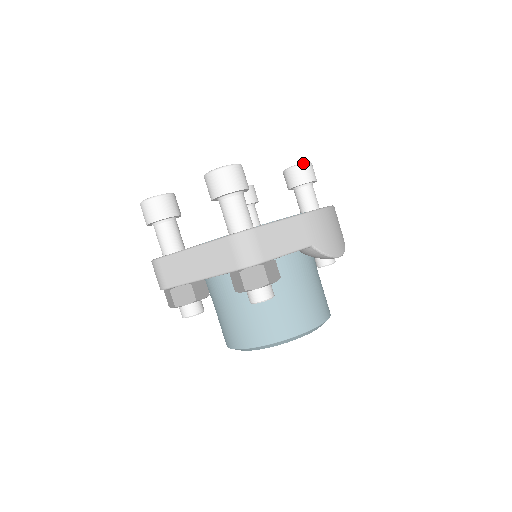
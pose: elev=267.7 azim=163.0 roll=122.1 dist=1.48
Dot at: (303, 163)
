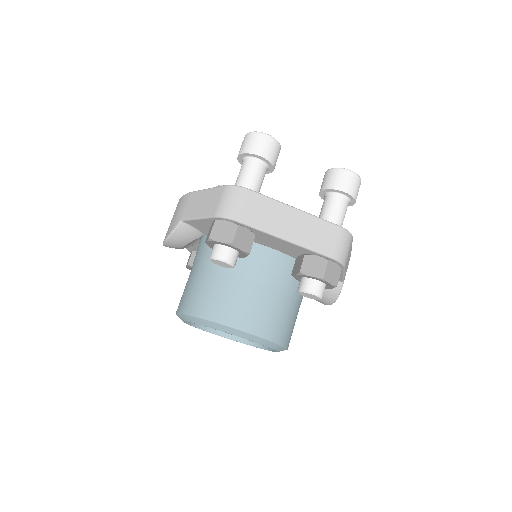
Dot at: occluded
